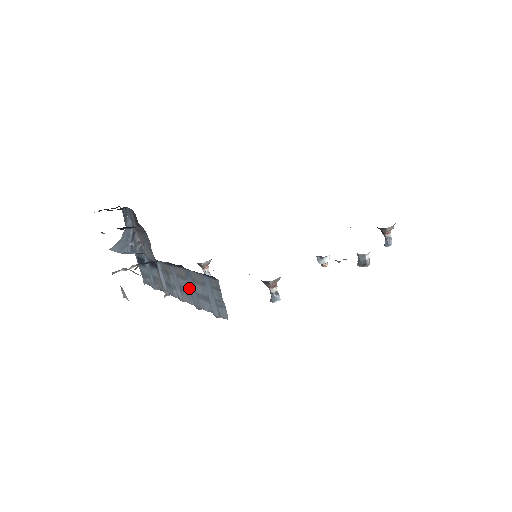
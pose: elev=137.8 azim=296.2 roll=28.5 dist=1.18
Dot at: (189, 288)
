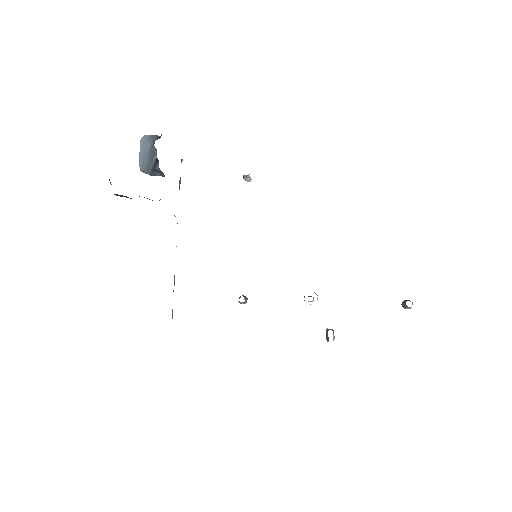
Dot at: occluded
